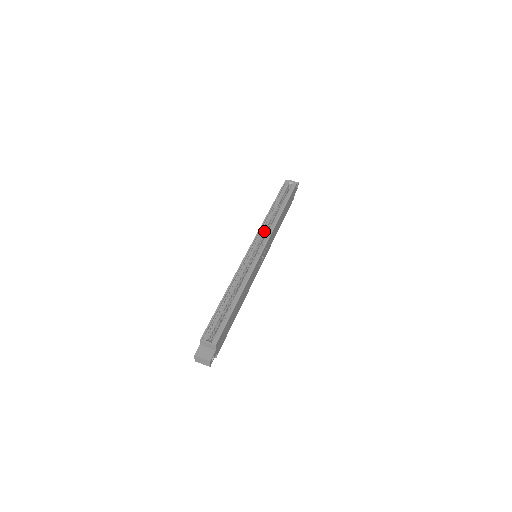
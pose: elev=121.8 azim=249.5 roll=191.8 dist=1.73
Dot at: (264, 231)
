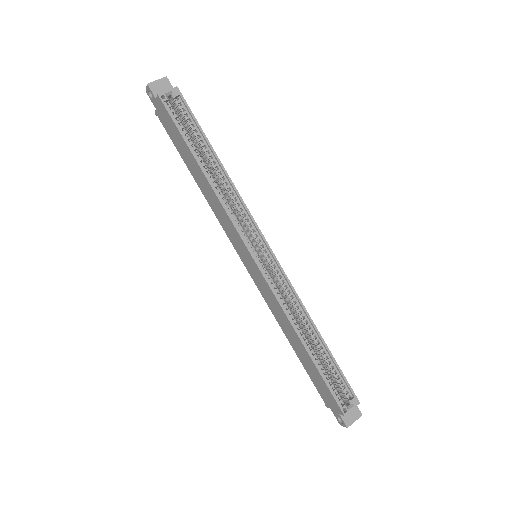
Dot at: (236, 217)
